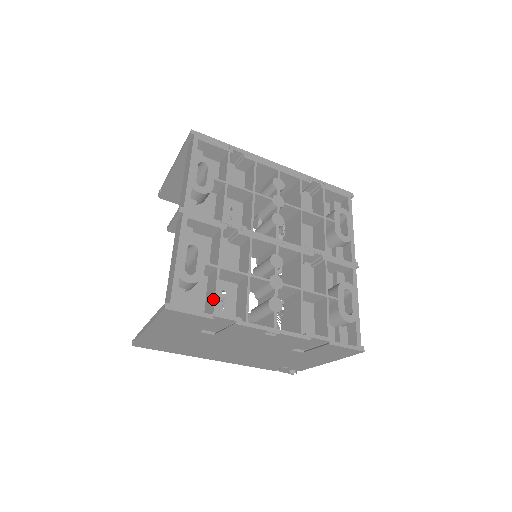
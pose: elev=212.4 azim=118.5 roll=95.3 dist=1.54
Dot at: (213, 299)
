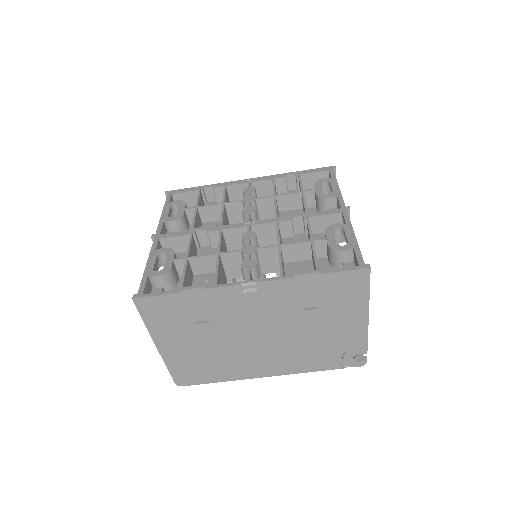
Dot at: (182, 281)
